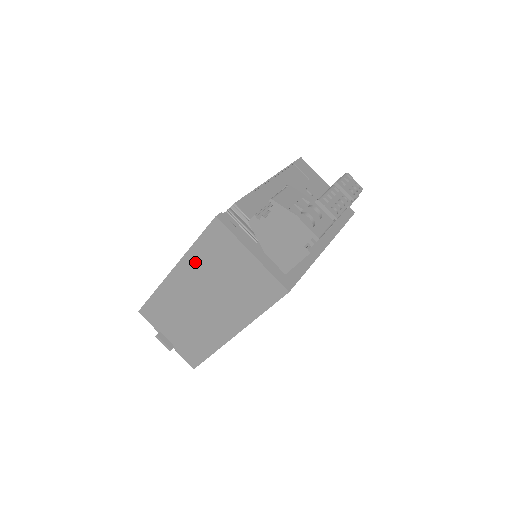
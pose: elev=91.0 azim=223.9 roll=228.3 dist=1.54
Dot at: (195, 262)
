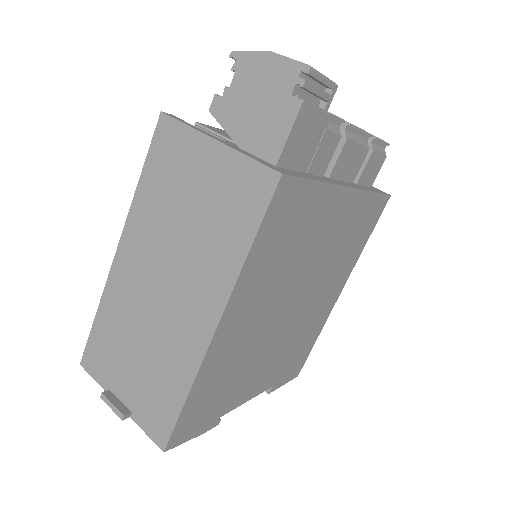
Dot at: (144, 213)
